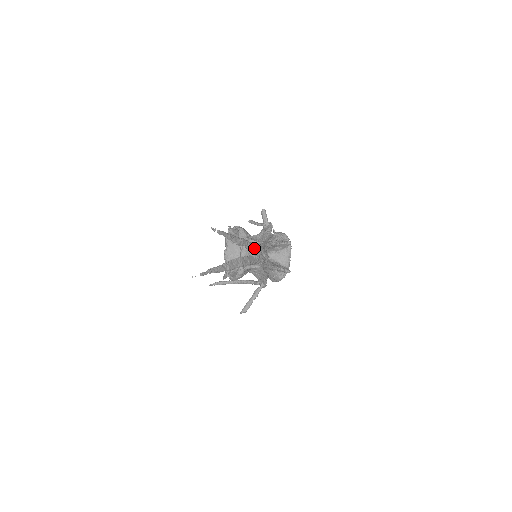
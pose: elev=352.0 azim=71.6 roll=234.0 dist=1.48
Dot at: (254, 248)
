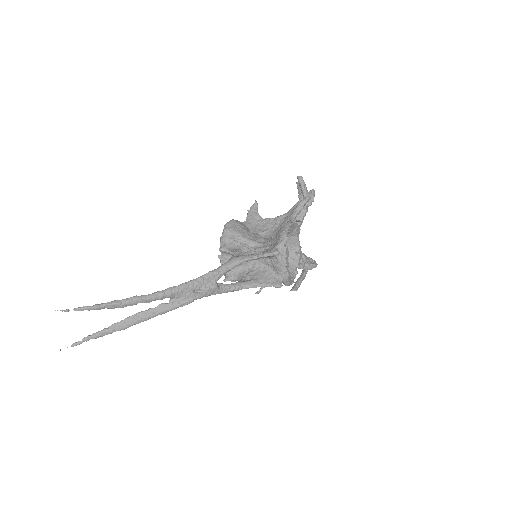
Dot at: (164, 297)
